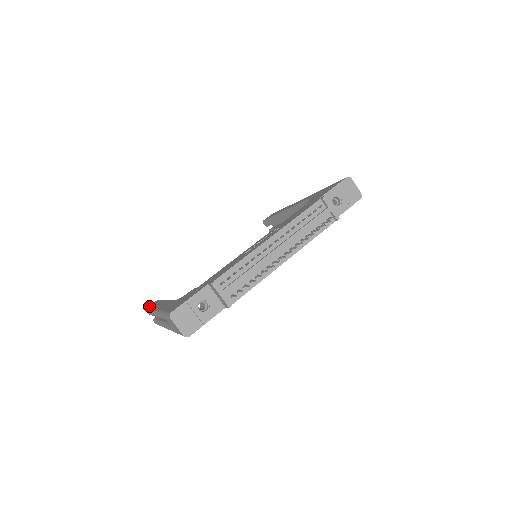
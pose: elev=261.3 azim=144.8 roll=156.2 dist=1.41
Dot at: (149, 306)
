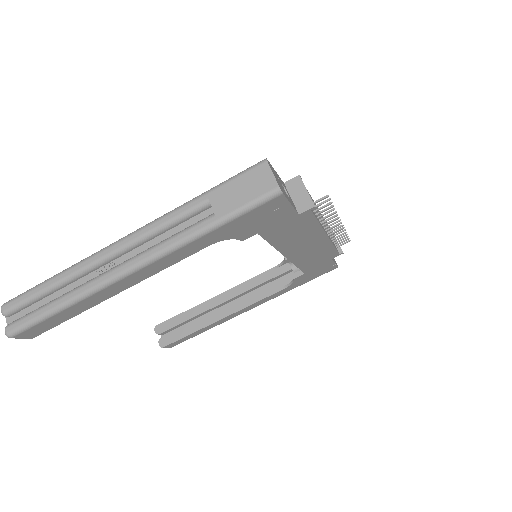
Dot at: occluded
